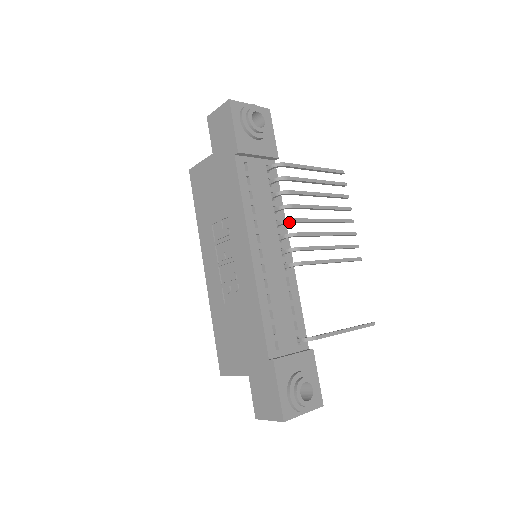
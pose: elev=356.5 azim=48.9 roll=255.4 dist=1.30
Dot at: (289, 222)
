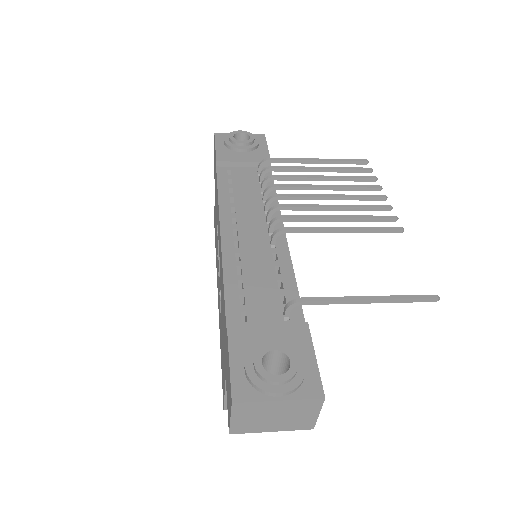
Dot at: (271, 199)
